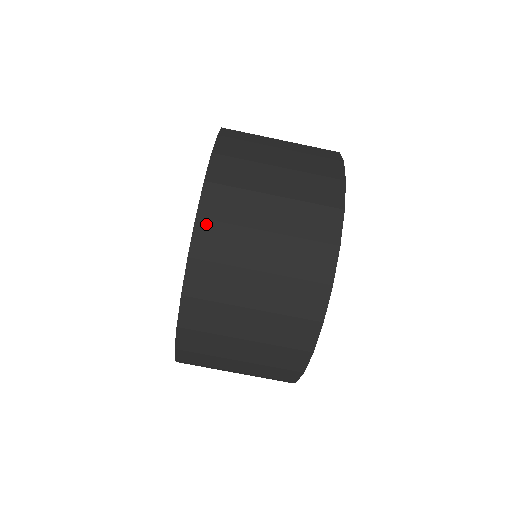
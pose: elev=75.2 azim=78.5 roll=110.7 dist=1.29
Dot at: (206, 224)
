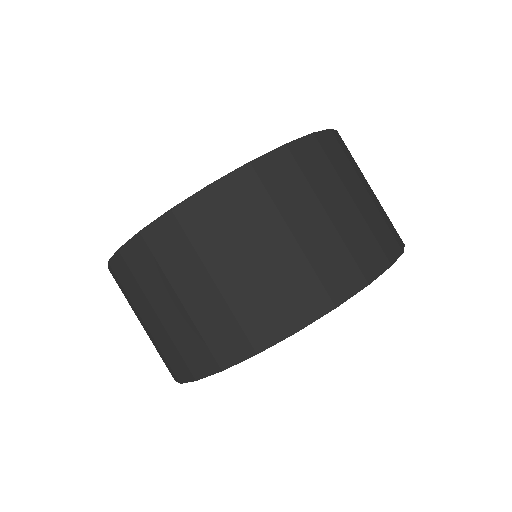
Dot at: (316, 144)
